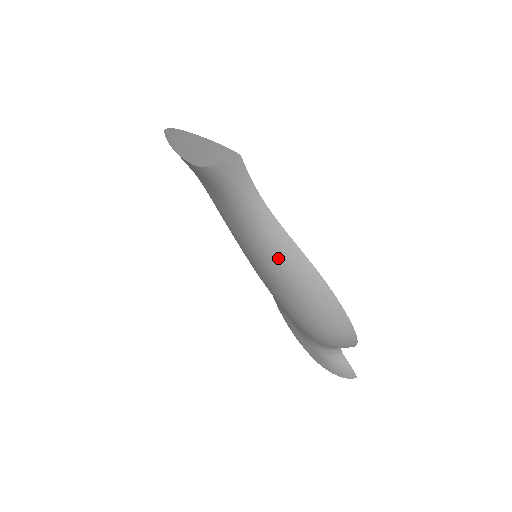
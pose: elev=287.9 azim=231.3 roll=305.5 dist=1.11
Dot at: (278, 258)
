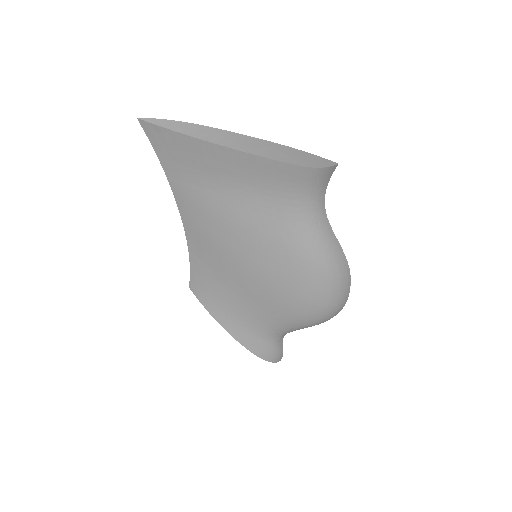
Dot at: (326, 249)
